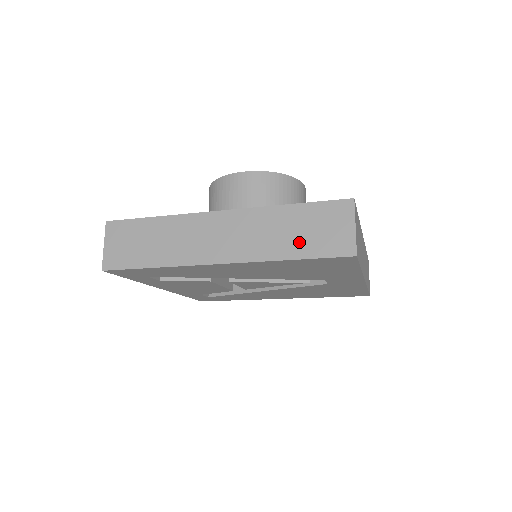
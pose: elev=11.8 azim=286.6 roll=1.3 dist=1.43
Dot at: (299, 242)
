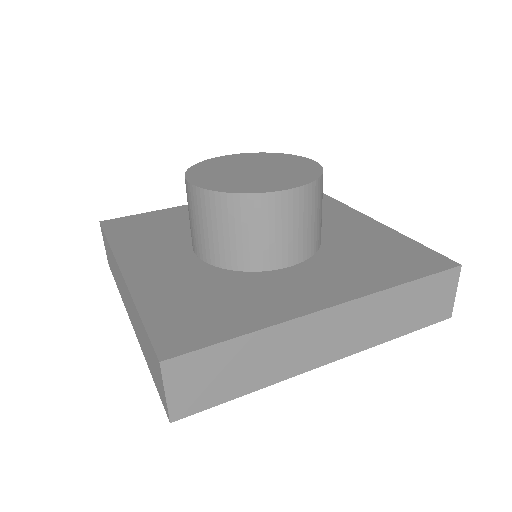
Dot at: (410, 319)
